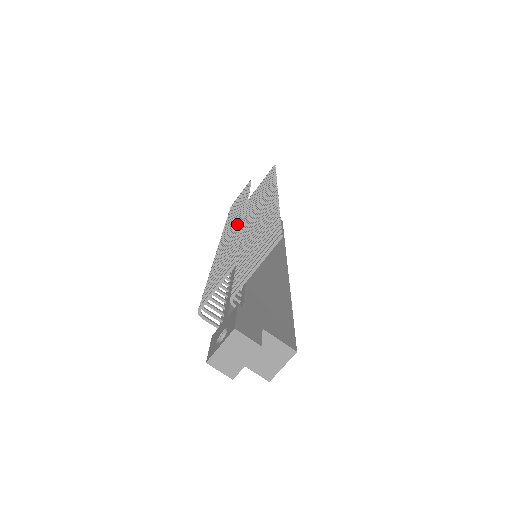
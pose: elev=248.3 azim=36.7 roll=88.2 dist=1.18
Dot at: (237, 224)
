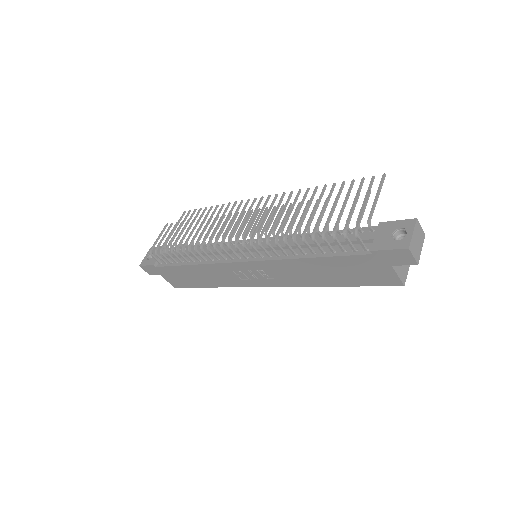
Dot at: (264, 214)
